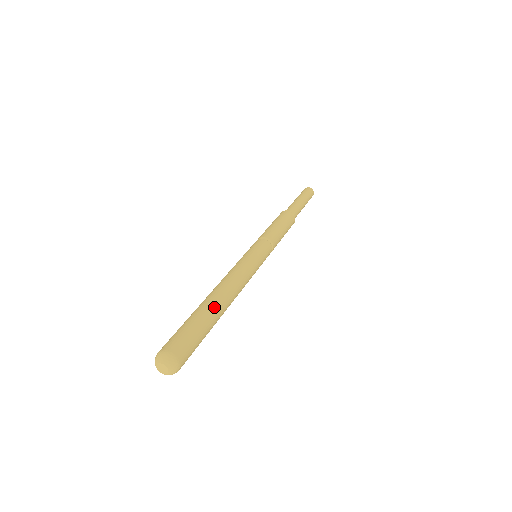
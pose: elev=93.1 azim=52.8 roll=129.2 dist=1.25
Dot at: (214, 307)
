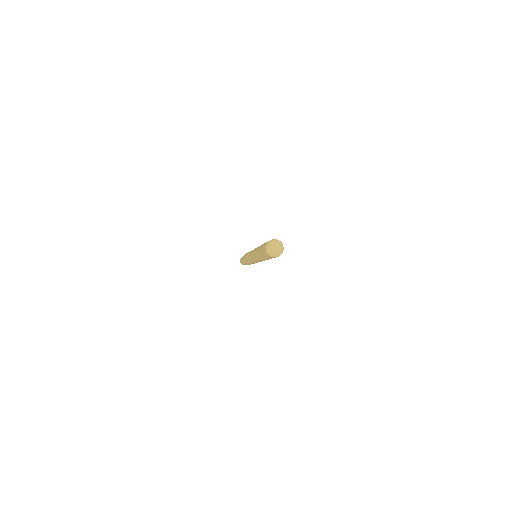
Dot at: occluded
